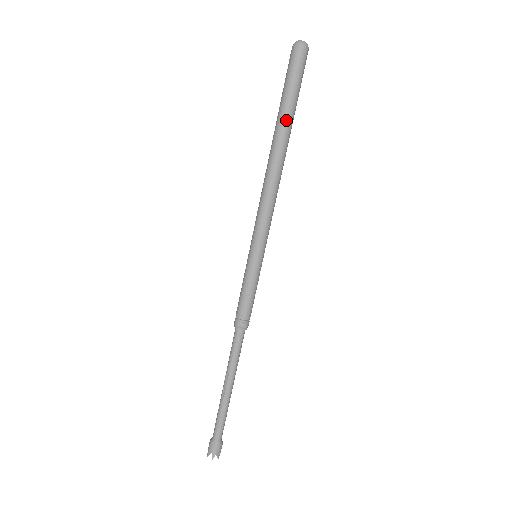
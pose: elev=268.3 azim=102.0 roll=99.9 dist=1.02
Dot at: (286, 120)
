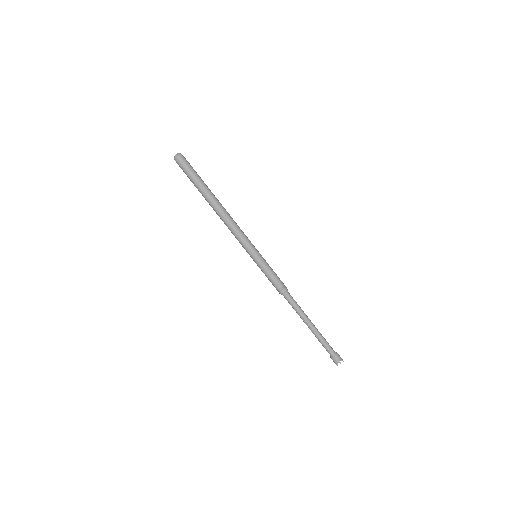
Dot at: (205, 190)
